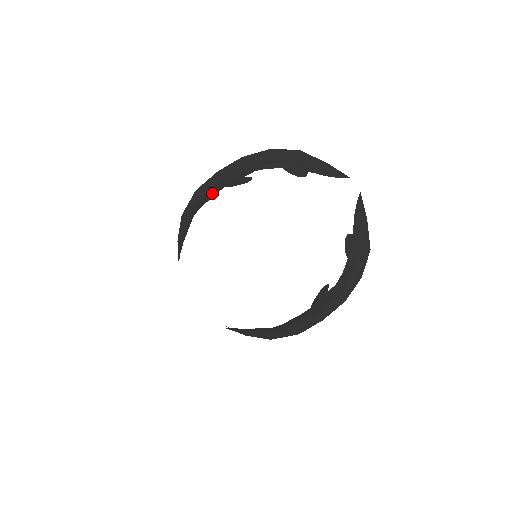
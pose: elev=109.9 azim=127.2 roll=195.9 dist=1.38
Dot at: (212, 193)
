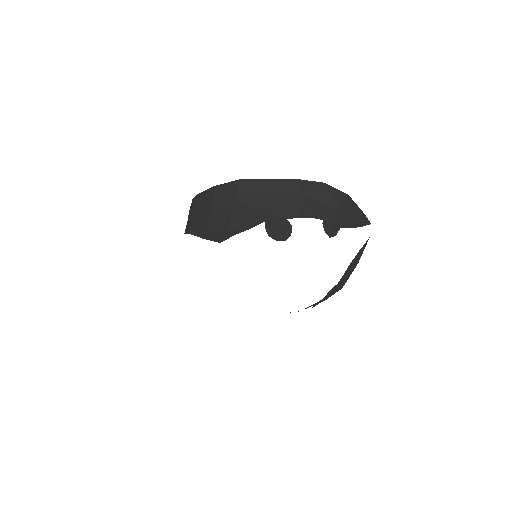
Dot at: (252, 210)
